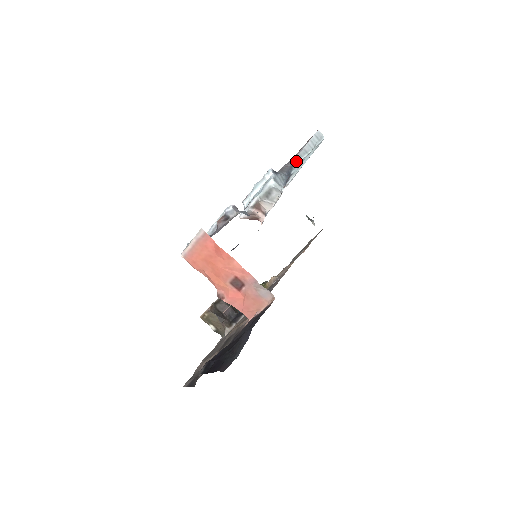
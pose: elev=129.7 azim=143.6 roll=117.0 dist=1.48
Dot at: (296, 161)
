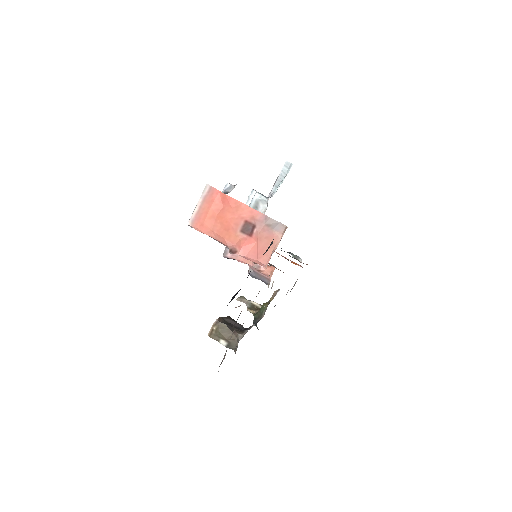
Dot at: (273, 193)
